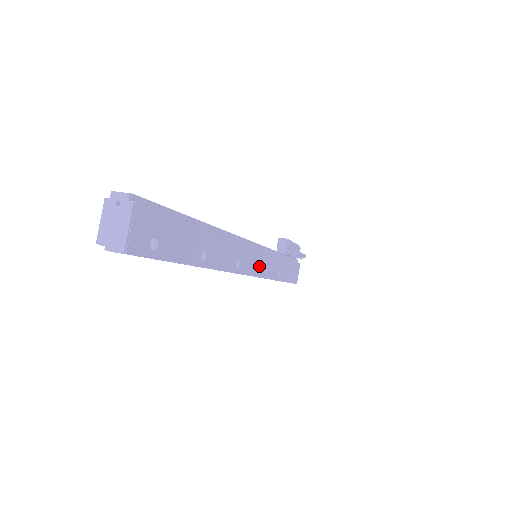
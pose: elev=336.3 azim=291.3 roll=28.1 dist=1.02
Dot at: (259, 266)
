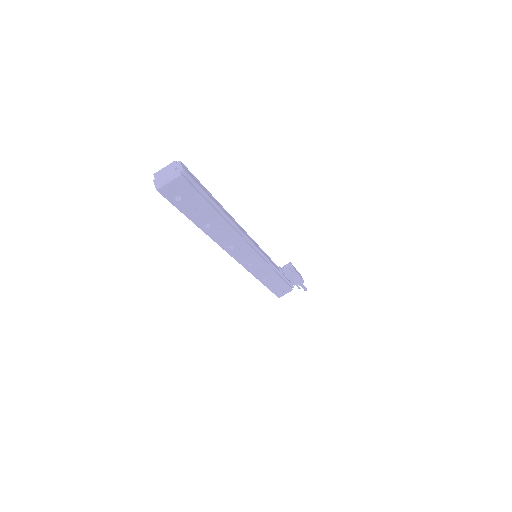
Dot at: (250, 262)
